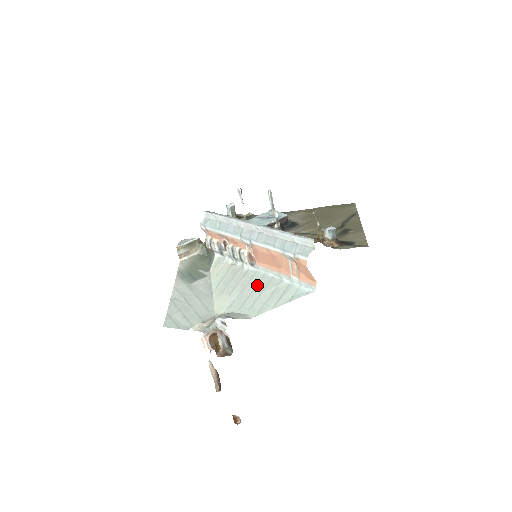
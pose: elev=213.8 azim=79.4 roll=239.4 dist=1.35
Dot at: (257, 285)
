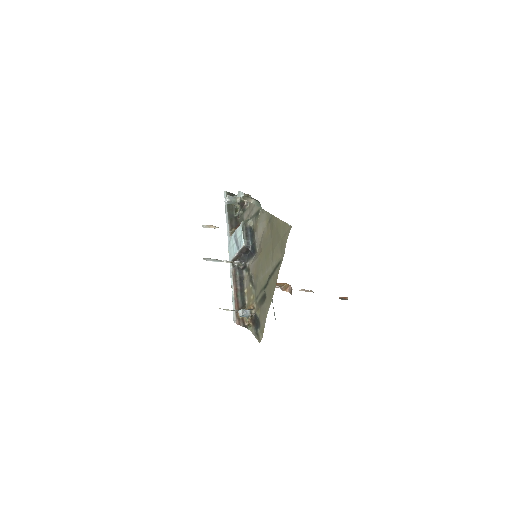
Dot at: occluded
